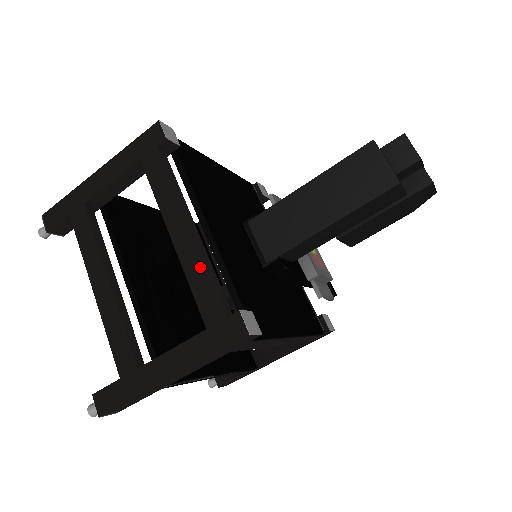
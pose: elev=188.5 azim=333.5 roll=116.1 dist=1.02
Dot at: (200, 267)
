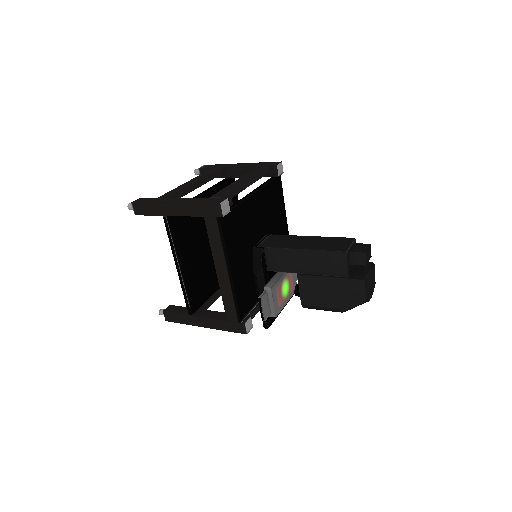
Dot at: (234, 187)
